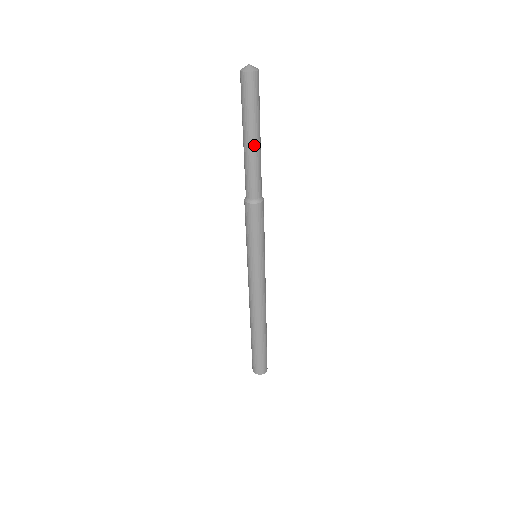
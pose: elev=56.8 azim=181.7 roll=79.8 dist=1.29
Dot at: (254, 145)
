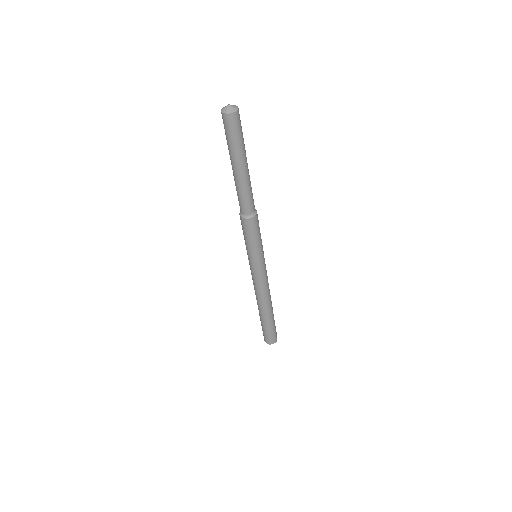
Dot at: (243, 172)
